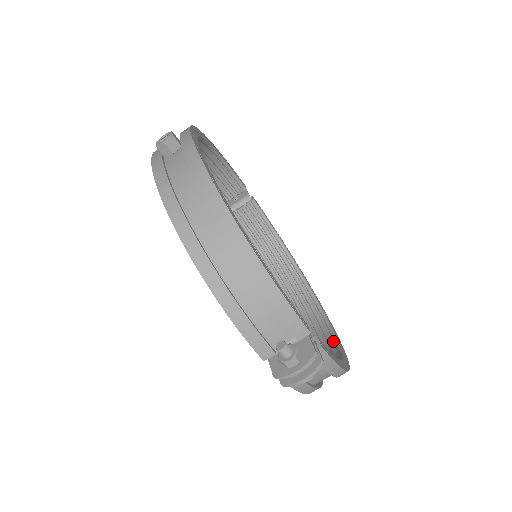
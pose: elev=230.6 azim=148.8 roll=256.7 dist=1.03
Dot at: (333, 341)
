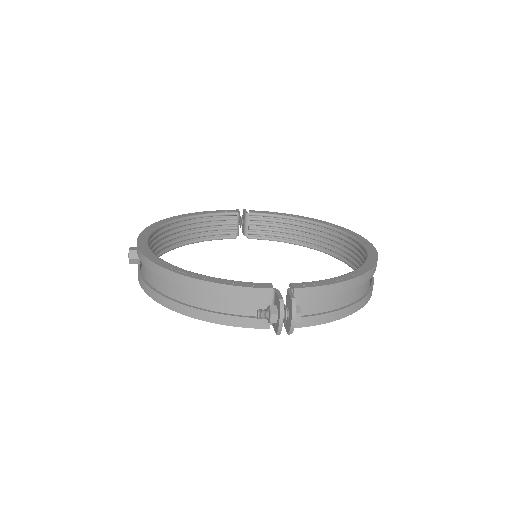
Dot at: occluded
